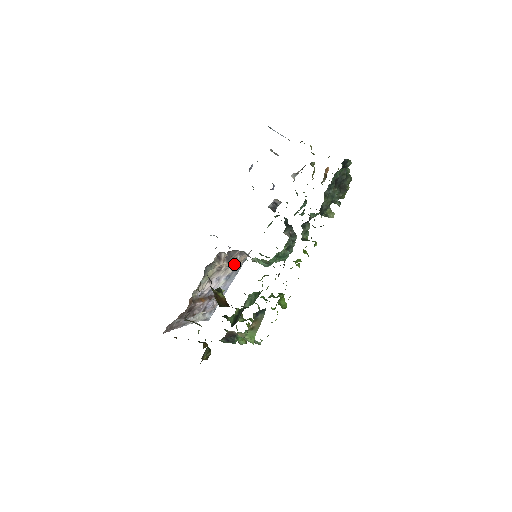
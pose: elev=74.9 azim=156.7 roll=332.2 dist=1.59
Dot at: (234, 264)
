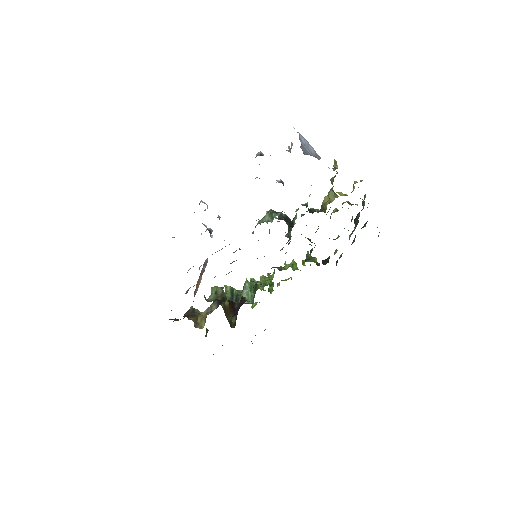
Dot at: occluded
